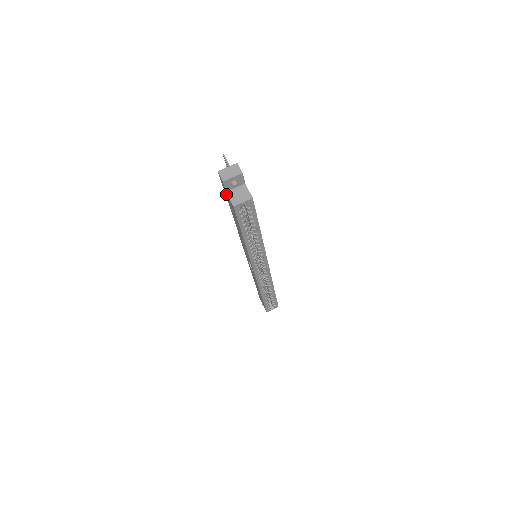
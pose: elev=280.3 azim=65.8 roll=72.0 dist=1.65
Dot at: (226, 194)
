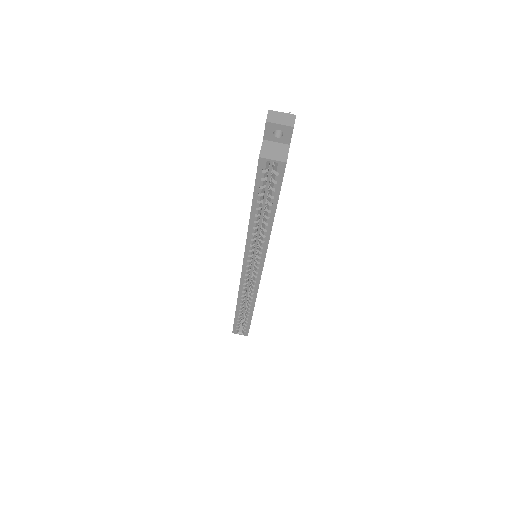
Dot at: occluded
